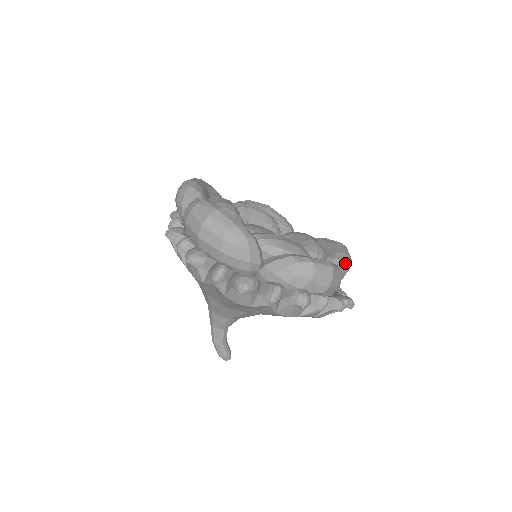
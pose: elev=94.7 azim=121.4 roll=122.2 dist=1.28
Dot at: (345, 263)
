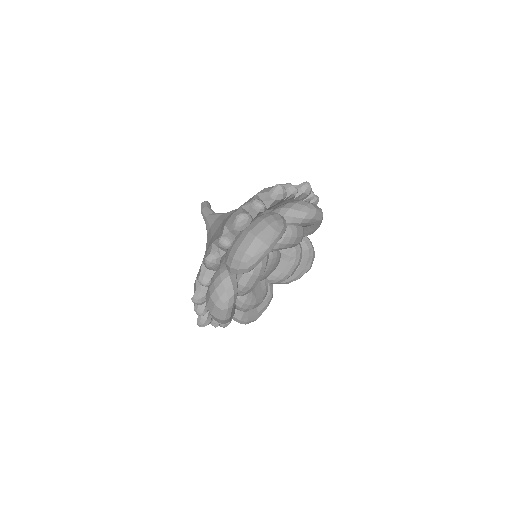
Dot at: (290, 282)
